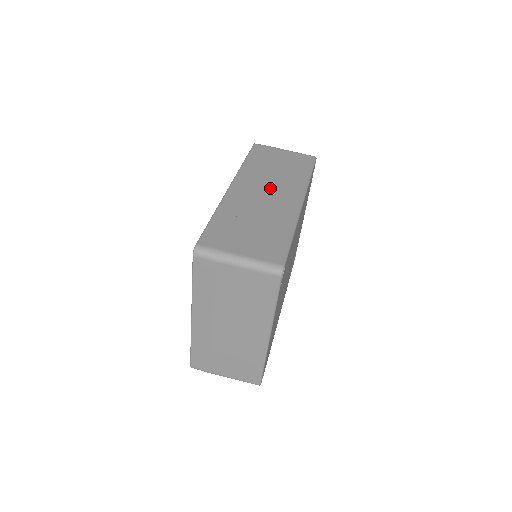
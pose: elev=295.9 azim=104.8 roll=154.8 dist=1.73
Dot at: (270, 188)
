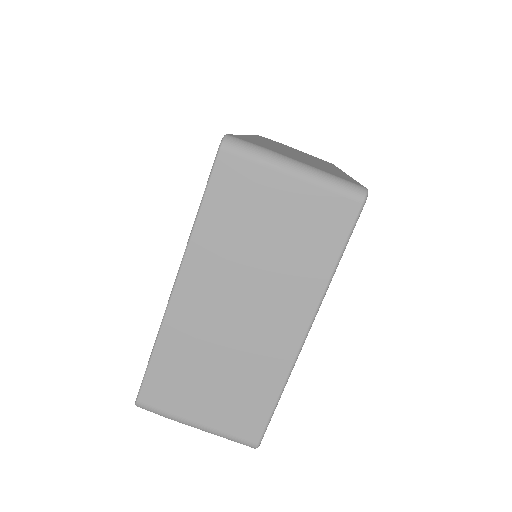
Dot at: occluded
